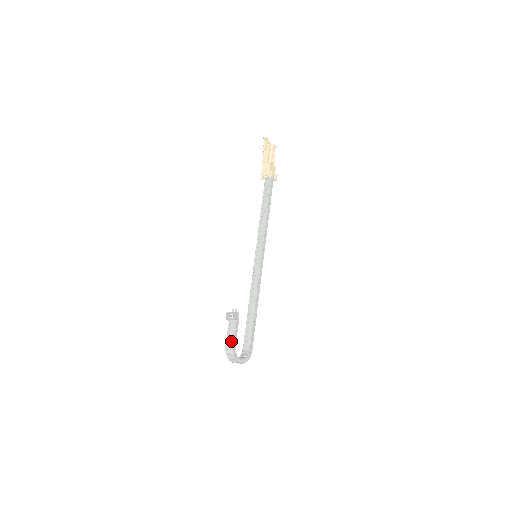
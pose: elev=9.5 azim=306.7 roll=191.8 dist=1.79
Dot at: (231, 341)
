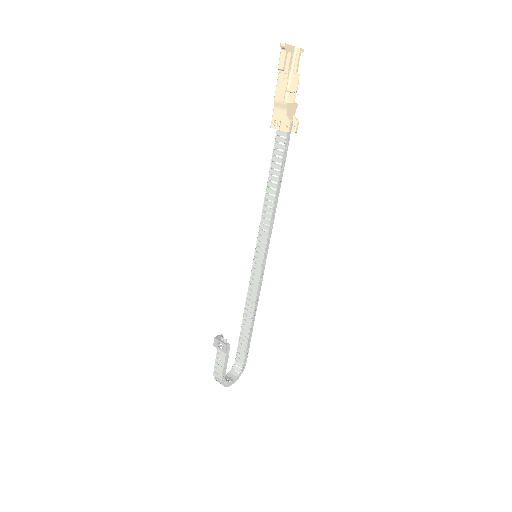
Dot at: (220, 373)
